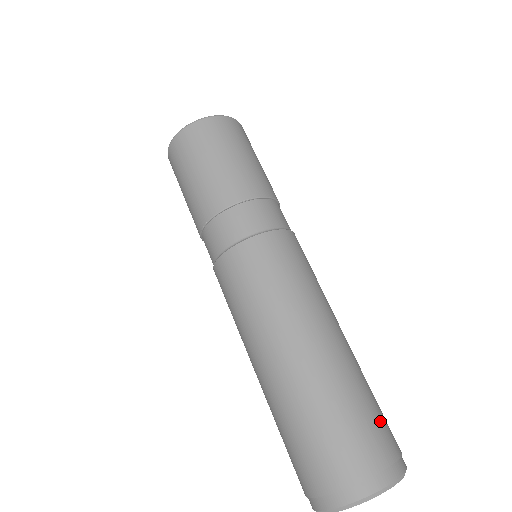
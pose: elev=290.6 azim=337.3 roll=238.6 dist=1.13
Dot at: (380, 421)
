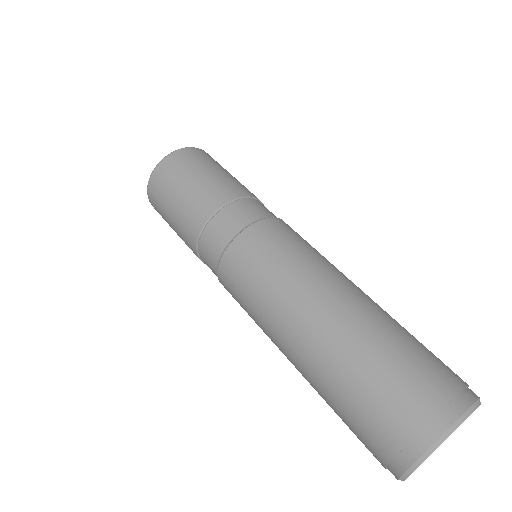
Dot at: (431, 356)
